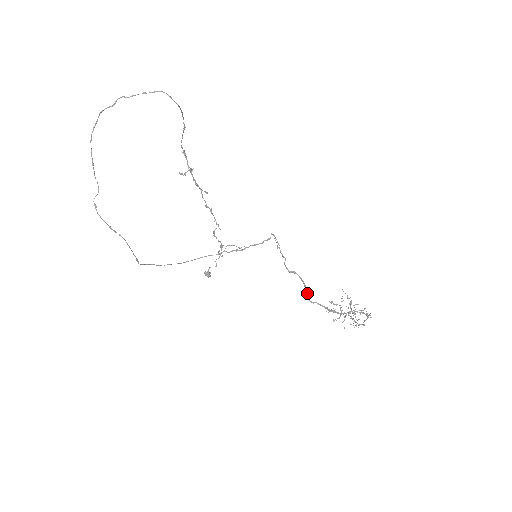
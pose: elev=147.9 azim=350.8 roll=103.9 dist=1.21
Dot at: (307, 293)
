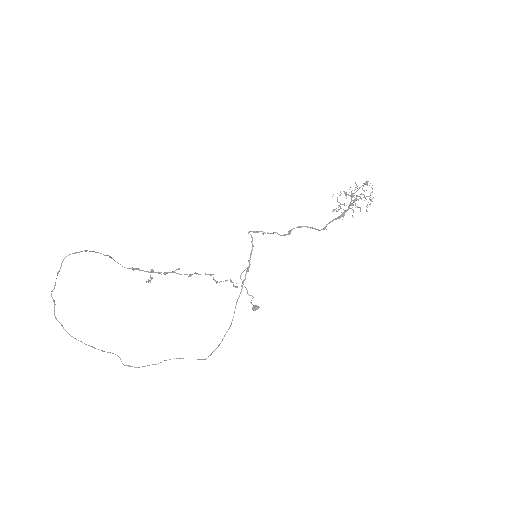
Dot at: (314, 228)
